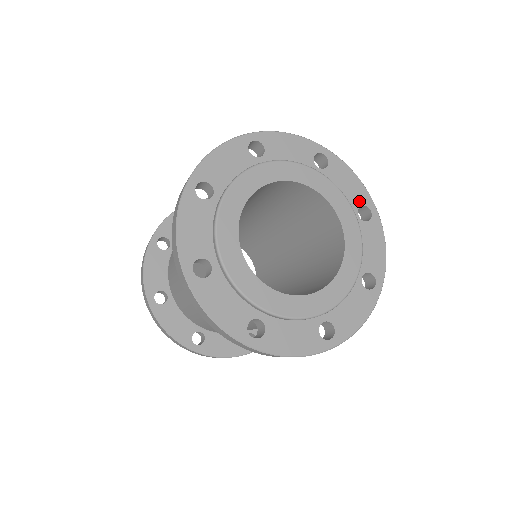
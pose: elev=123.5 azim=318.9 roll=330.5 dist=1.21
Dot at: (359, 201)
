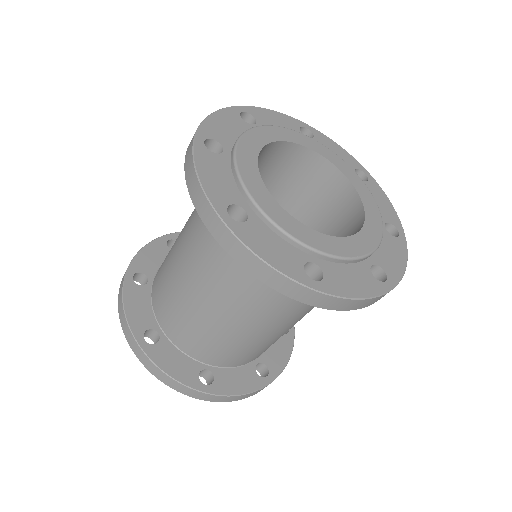
Dot at: (352, 165)
